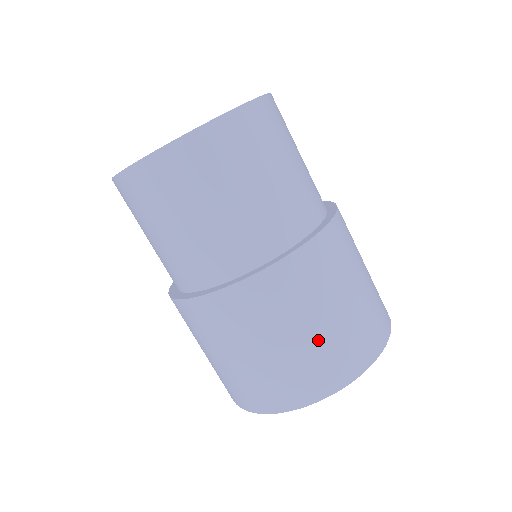
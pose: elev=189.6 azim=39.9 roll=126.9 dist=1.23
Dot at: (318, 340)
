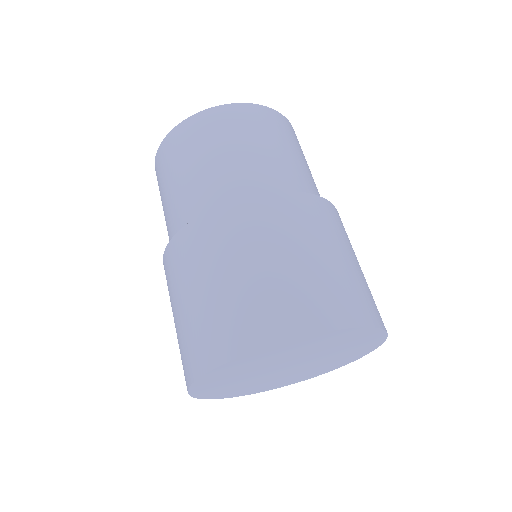
Dot at: (333, 268)
